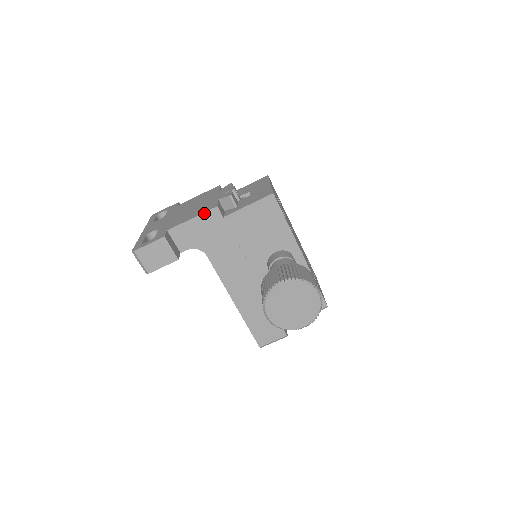
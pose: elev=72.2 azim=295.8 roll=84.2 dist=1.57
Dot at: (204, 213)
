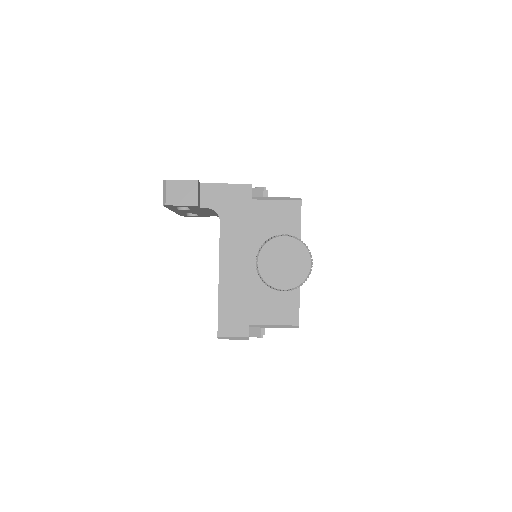
Dot at: (238, 184)
